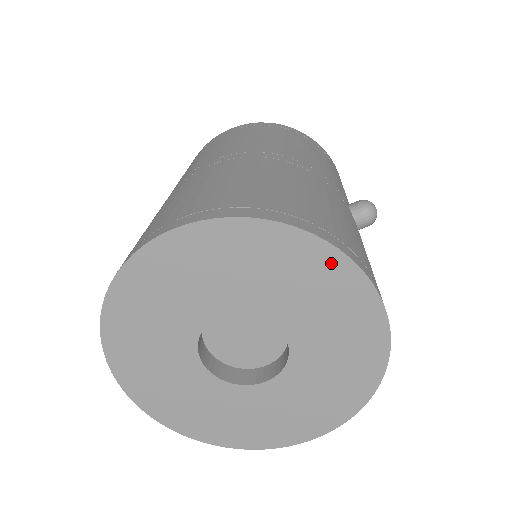
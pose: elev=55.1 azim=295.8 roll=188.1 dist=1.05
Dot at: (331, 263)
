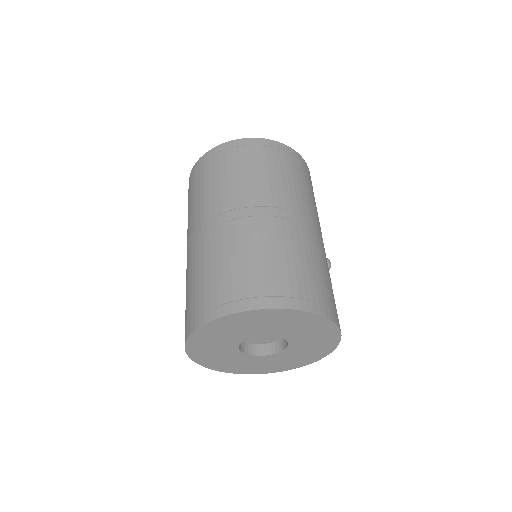
Dot at: (333, 337)
